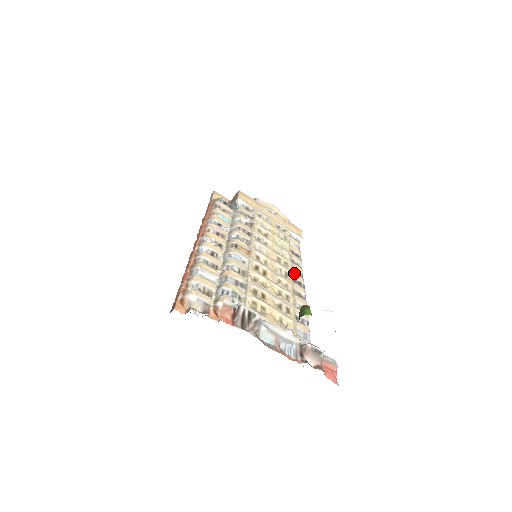
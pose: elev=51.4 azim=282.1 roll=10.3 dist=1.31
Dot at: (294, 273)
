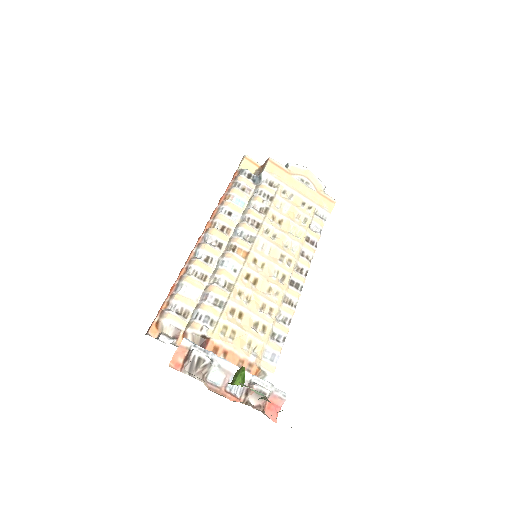
Dot at: (295, 272)
